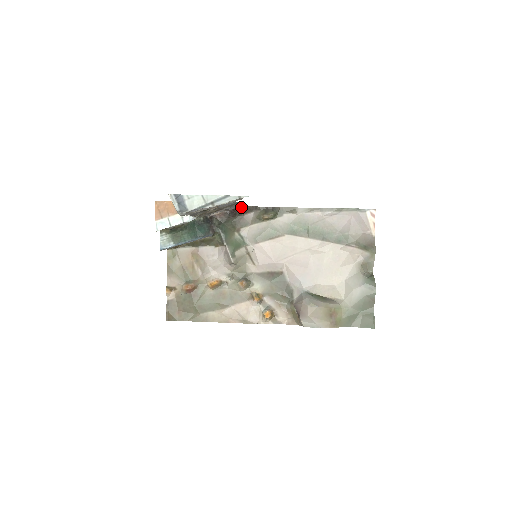
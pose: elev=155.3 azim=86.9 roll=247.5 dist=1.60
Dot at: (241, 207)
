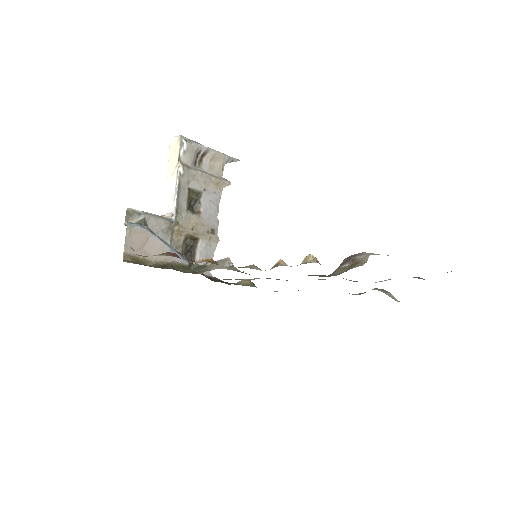
Dot at: (213, 278)
